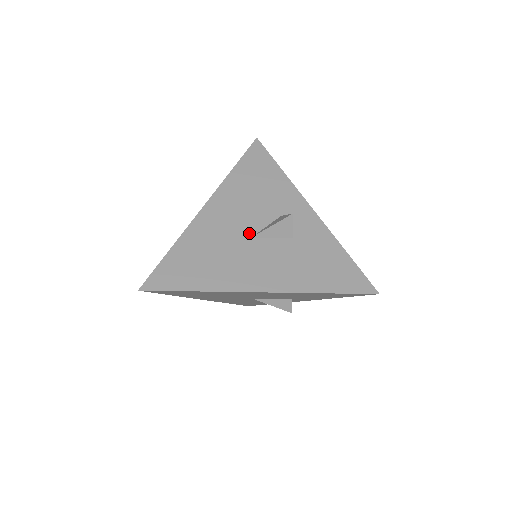
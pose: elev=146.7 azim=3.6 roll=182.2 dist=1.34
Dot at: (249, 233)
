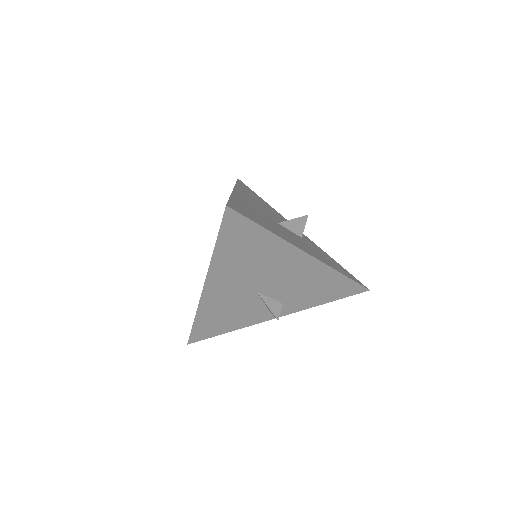
Dot at: (275, 220)
